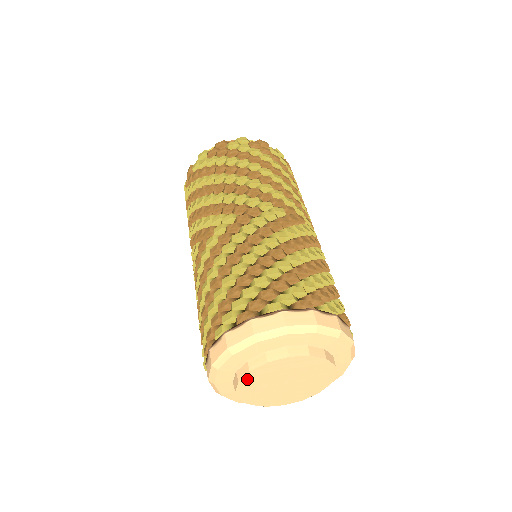
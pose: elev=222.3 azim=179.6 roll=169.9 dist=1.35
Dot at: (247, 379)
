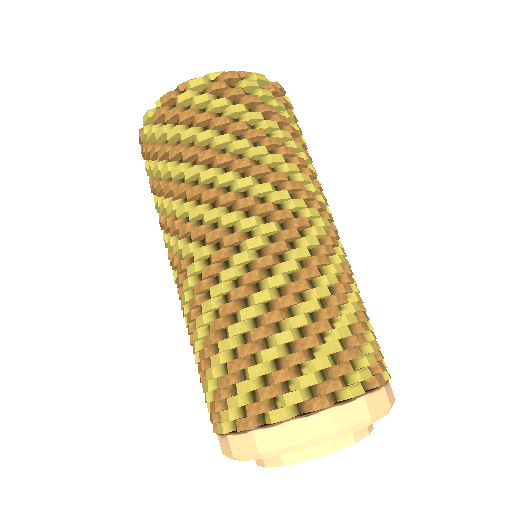
Dot at: occluded
